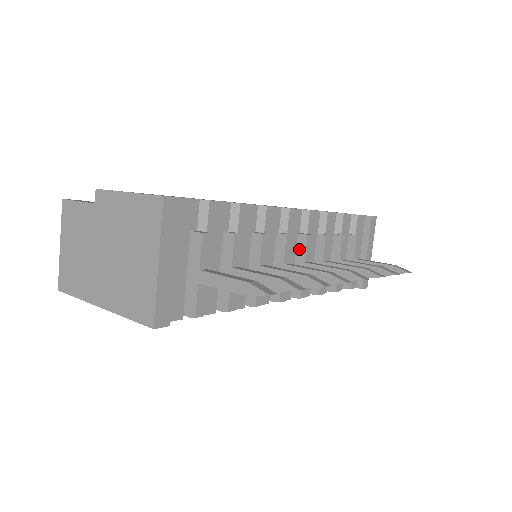
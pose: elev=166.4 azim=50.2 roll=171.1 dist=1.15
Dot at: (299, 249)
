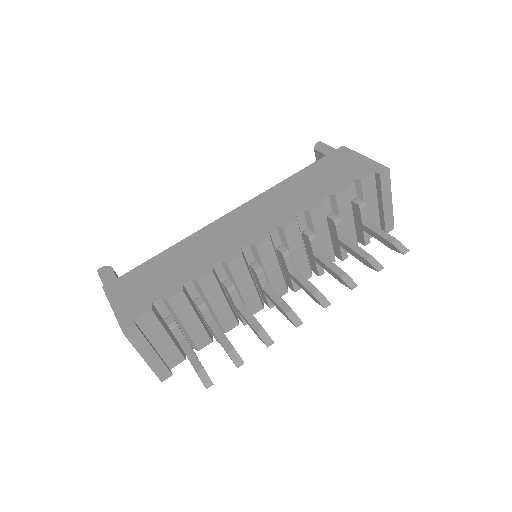
Dot at: (282, 261)
